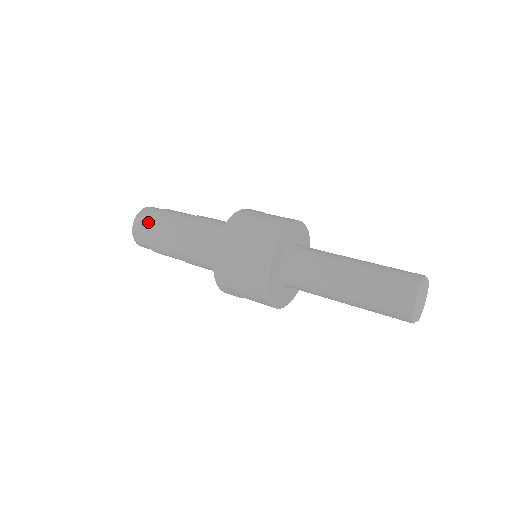
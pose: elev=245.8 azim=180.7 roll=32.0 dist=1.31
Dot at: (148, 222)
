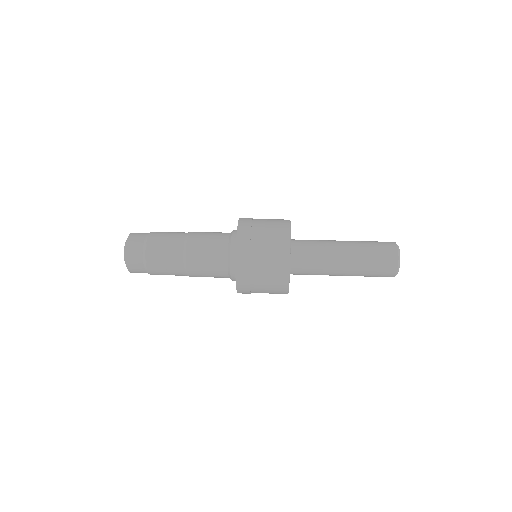
Dot at: (144, 241)
